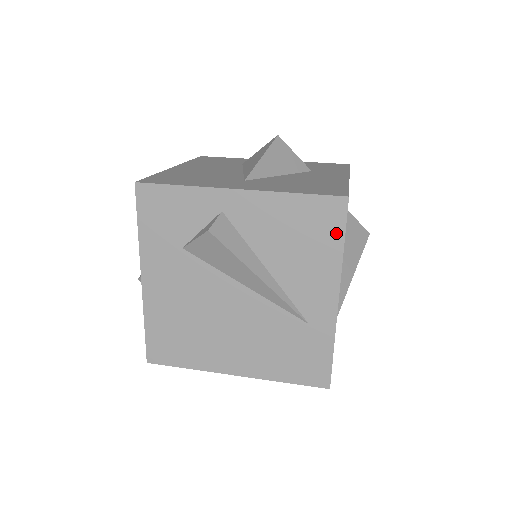
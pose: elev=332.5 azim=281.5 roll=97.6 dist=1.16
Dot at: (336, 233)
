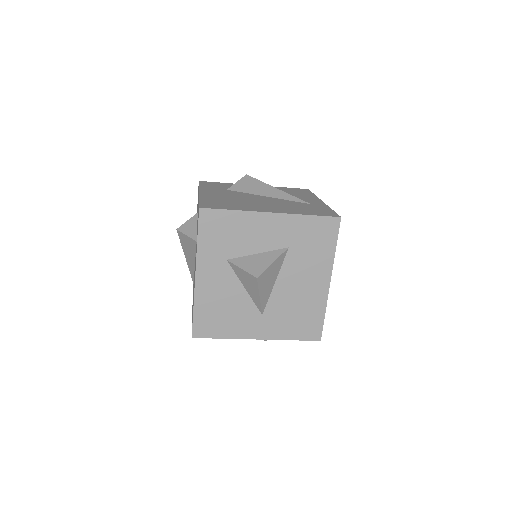
Dot at: (308, 193)
